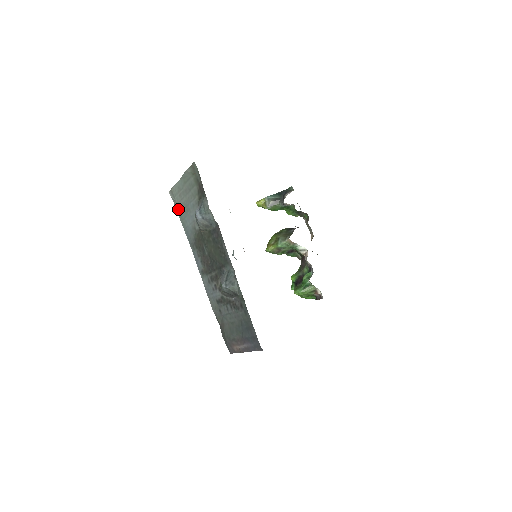
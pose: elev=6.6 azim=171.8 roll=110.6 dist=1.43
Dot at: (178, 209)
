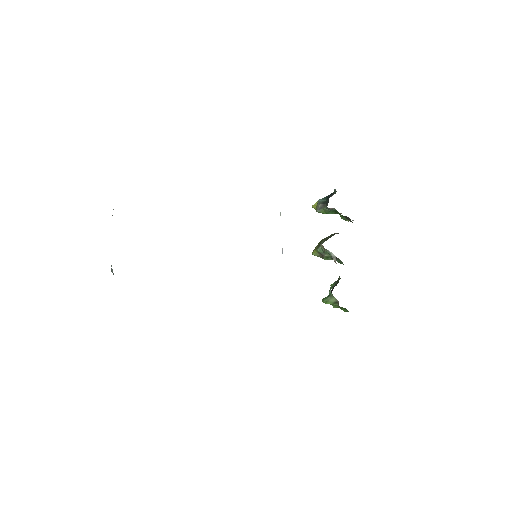
Dot at: occluded
